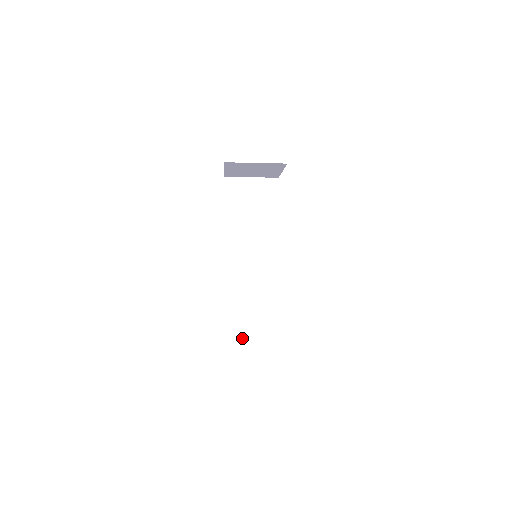
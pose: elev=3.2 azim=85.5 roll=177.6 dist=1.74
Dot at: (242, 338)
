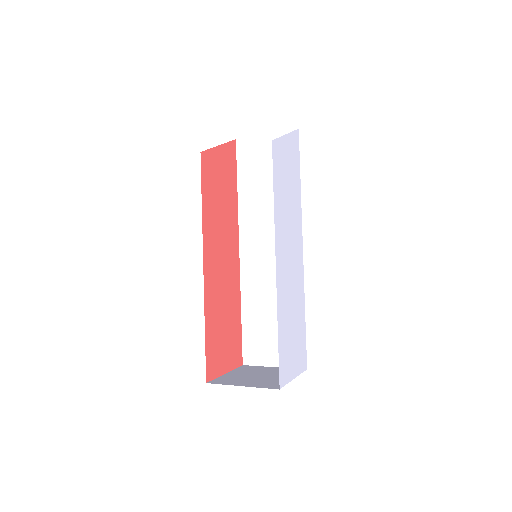
Dot at: (259, 337)
